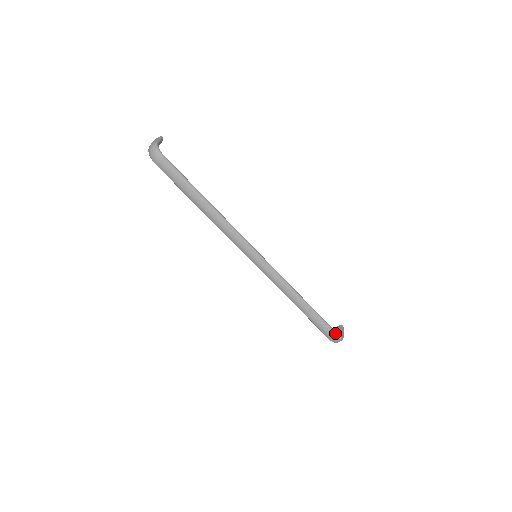
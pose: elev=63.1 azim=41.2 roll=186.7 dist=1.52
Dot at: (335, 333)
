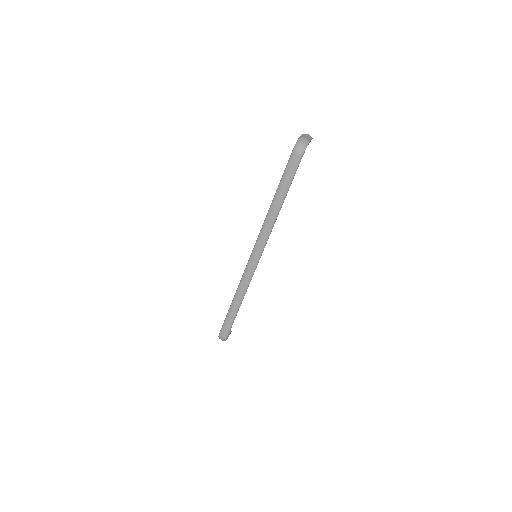
Dot at: (227, 335)
